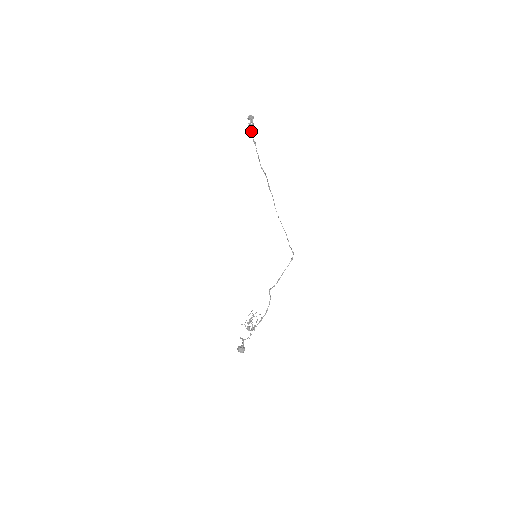
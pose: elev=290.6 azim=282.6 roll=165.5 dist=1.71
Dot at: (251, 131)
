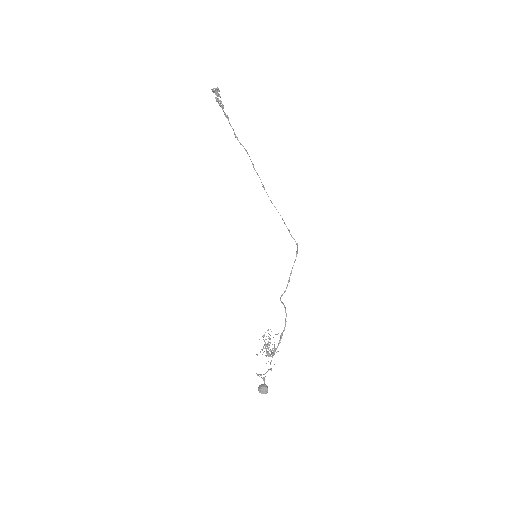
Dot at: (220, 104)
